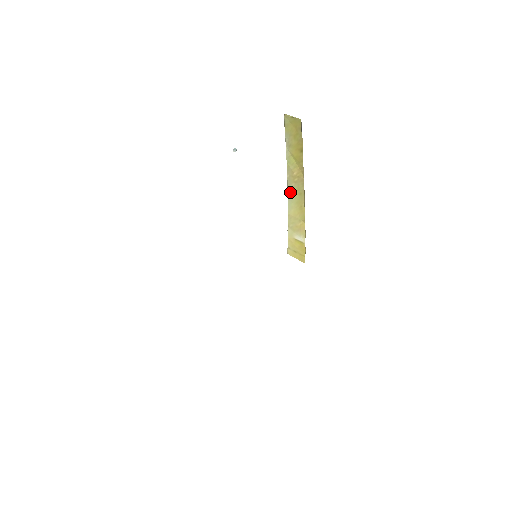
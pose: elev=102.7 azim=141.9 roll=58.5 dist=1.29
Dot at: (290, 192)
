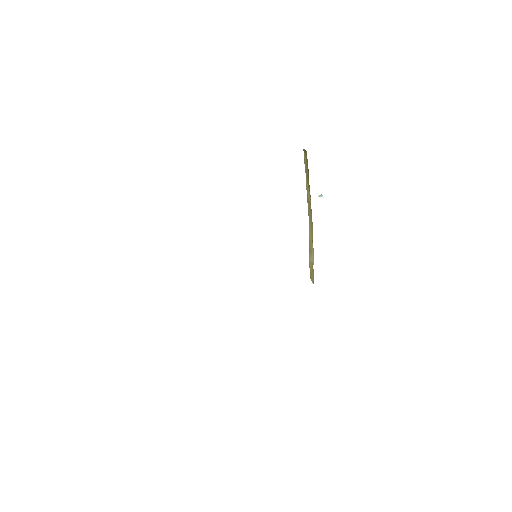
Dot at: (309, 217)
